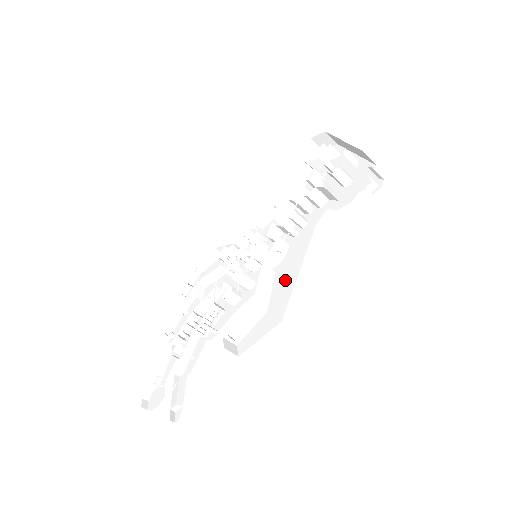
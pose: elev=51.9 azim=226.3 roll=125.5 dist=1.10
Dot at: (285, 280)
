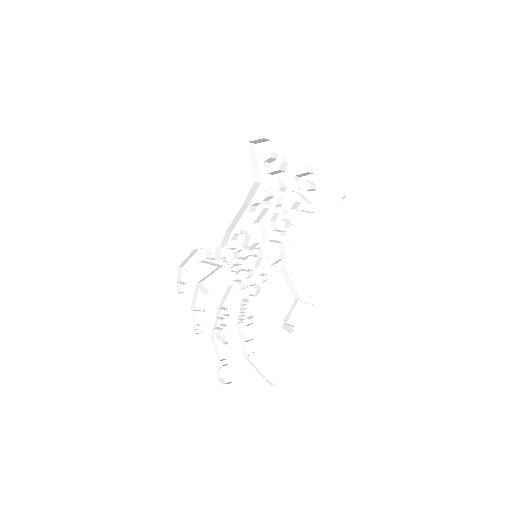
Dot at: (301, 272)
